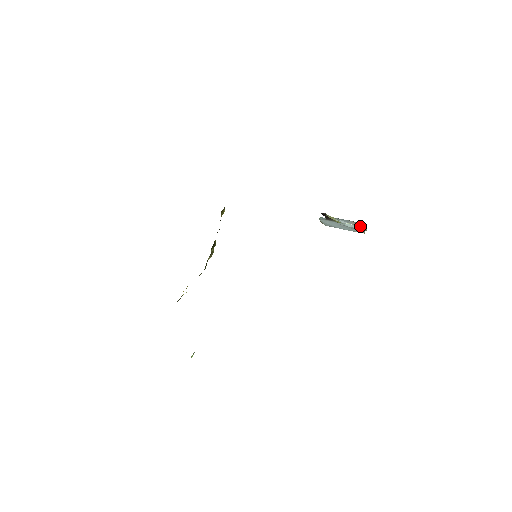
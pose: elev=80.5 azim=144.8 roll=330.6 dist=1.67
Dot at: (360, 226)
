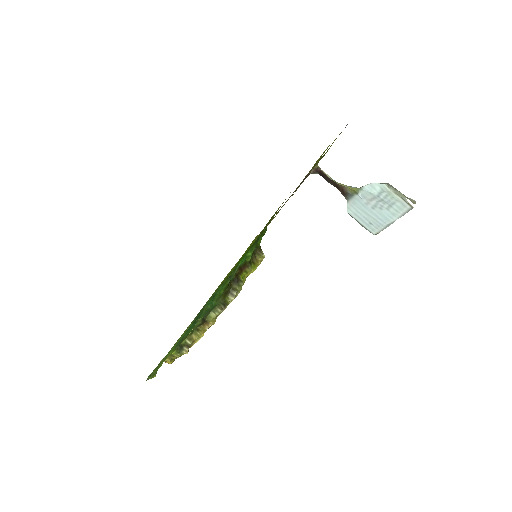
Dot at: (386, 184)
